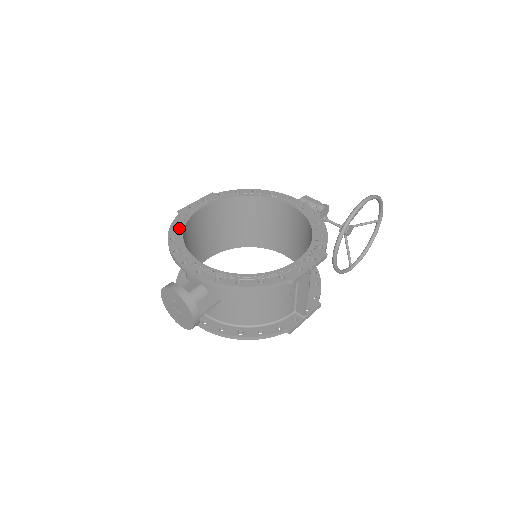
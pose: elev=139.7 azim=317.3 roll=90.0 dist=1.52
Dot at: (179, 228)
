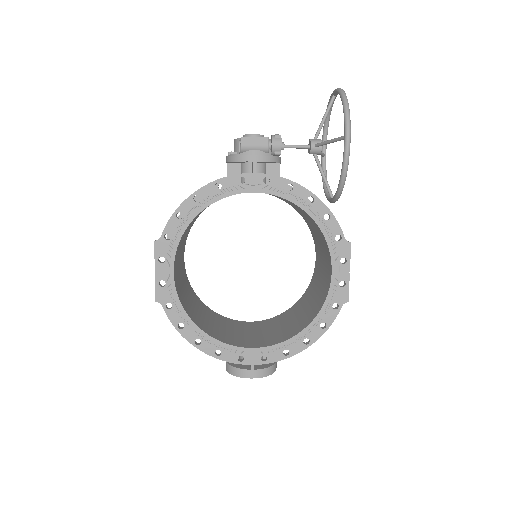
Dot at: (188, 325)
